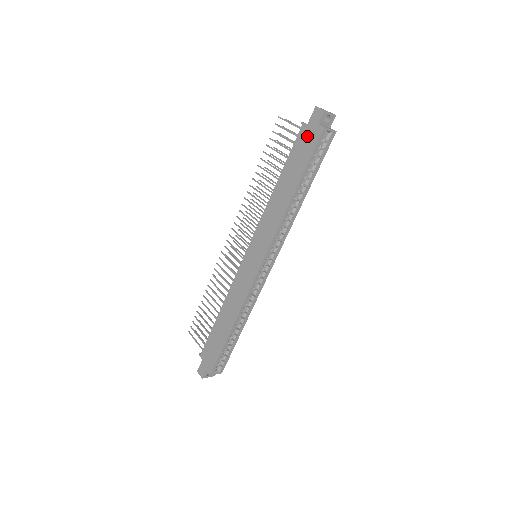
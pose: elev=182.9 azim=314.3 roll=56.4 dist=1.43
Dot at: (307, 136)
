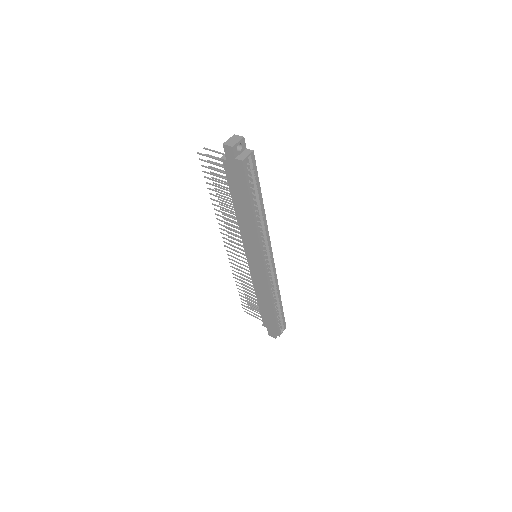
Dot at: (233, 170)
